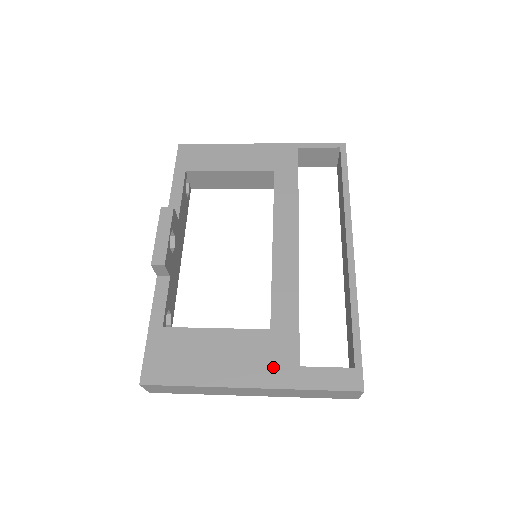
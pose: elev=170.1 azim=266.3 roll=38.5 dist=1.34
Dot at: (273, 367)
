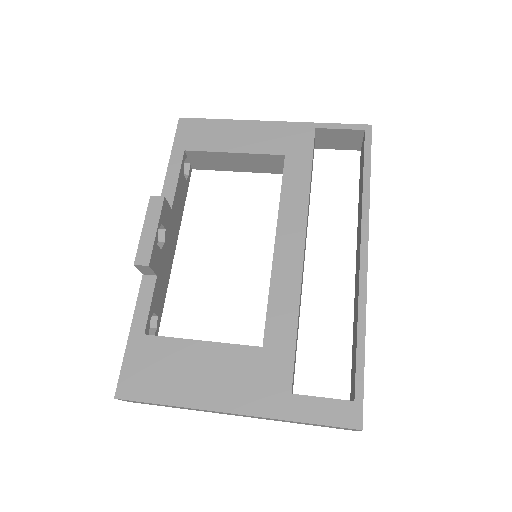
Dot at: (261, 392)
